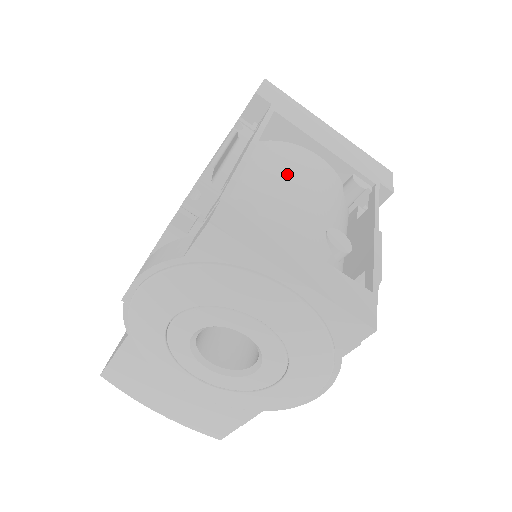
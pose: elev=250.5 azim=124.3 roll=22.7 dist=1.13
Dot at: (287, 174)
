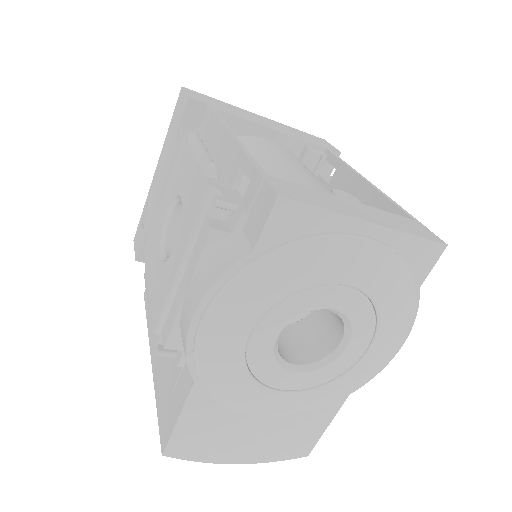
Dot at: (264, 158)
